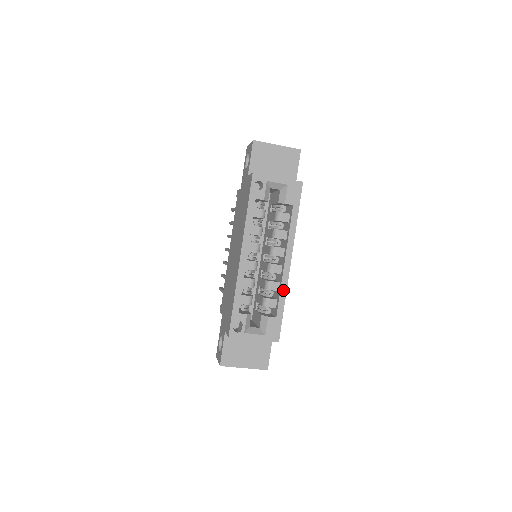
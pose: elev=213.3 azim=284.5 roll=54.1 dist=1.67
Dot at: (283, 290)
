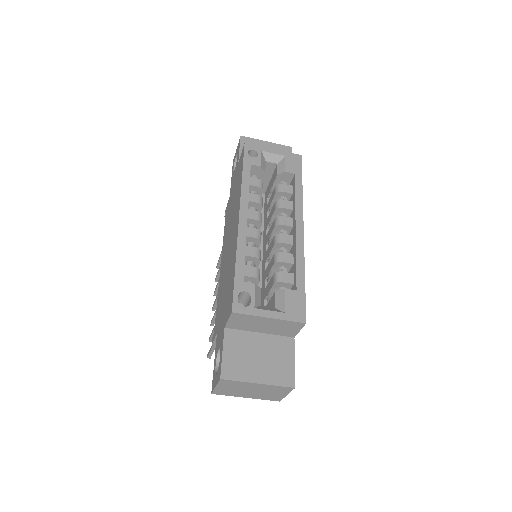
Dot at: (300, 258)
